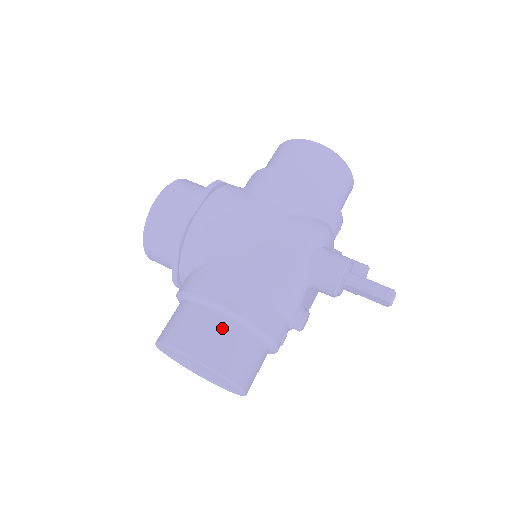
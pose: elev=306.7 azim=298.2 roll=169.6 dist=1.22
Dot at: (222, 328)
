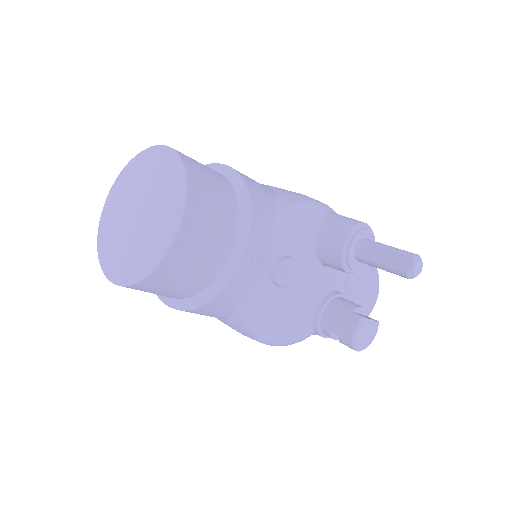
Dot at: (213, 170)
